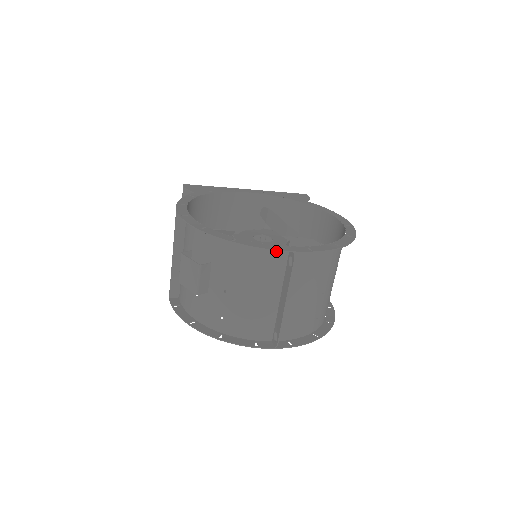
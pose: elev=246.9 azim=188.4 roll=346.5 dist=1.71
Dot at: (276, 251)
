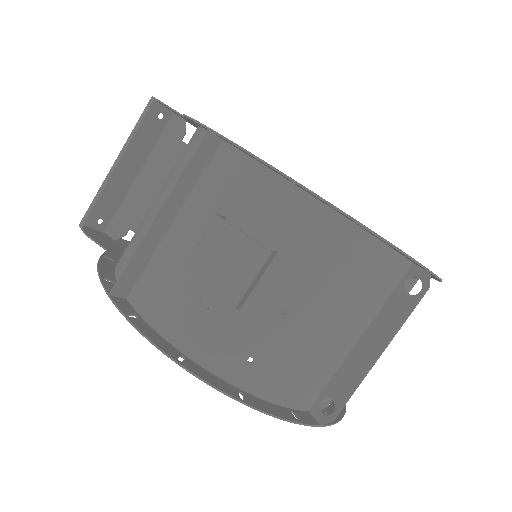
Dot at: (398, 262)
